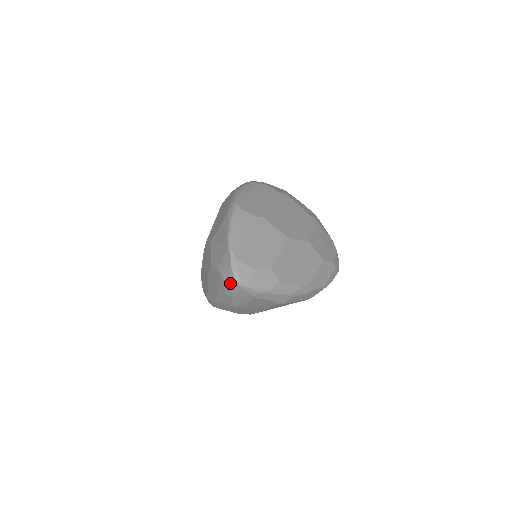
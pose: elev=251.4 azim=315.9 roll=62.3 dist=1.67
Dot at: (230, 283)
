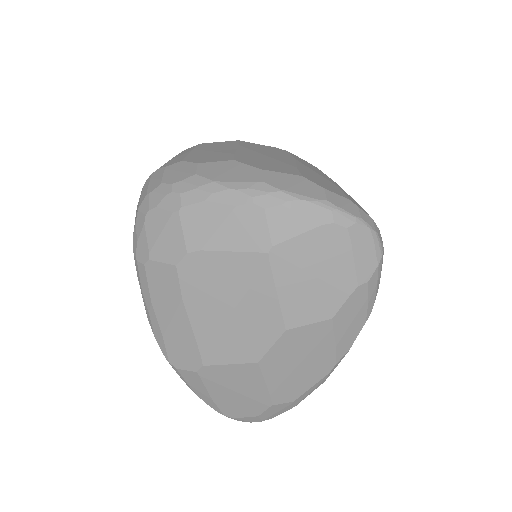
Dot at: occluded
